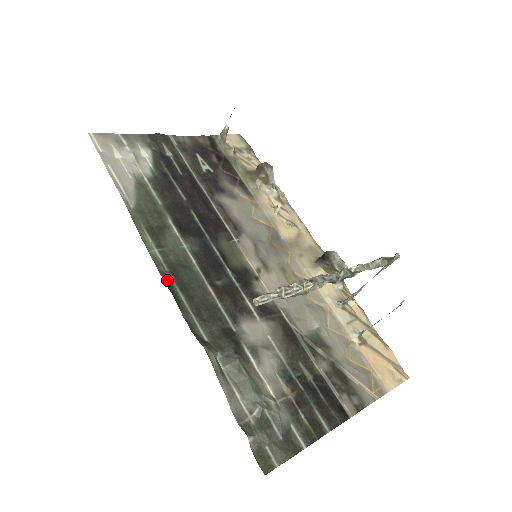
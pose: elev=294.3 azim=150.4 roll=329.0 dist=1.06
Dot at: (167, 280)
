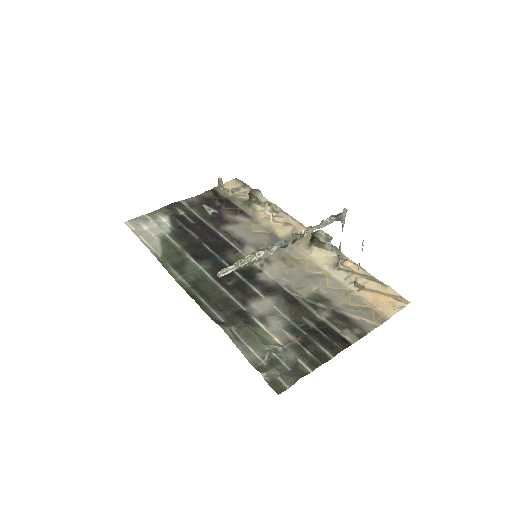
Dot at: (190, 293)
